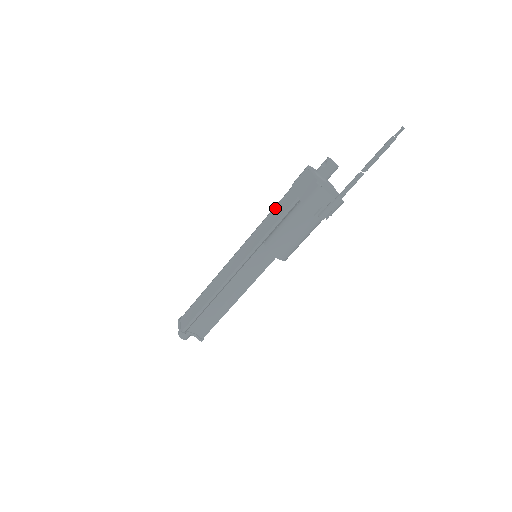
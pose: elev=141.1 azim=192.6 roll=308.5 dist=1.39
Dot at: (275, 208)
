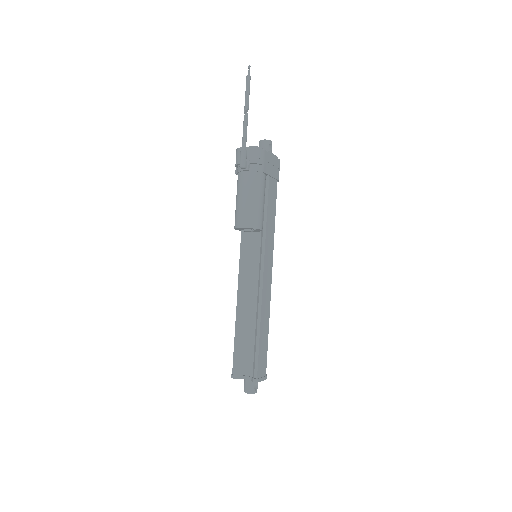
Dot at: occluded
